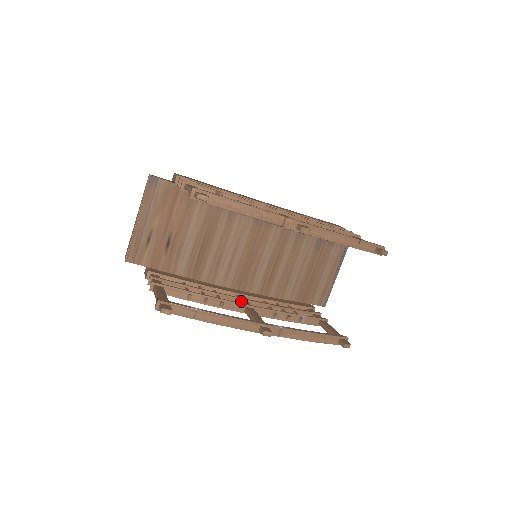
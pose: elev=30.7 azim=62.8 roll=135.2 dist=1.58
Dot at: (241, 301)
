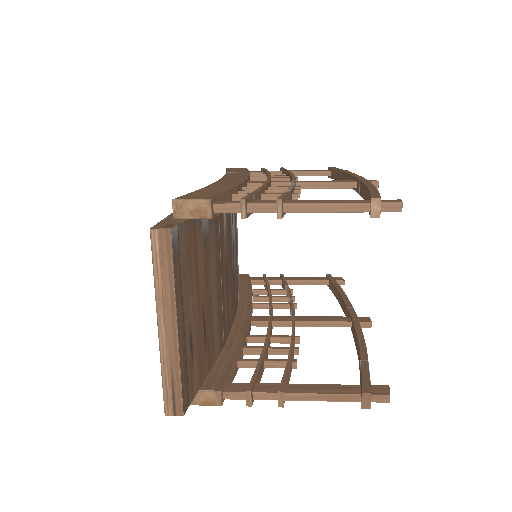
Dot at: (276, 321)
